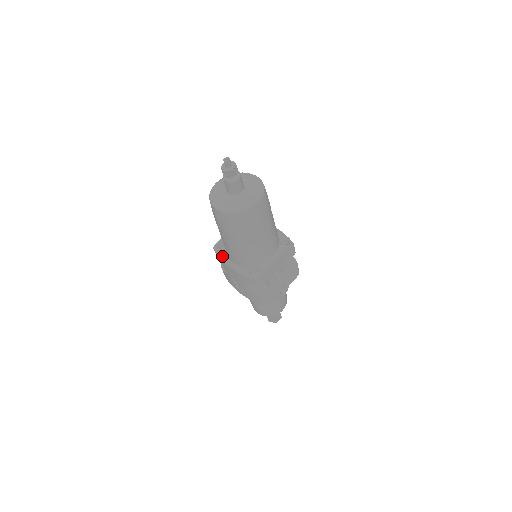
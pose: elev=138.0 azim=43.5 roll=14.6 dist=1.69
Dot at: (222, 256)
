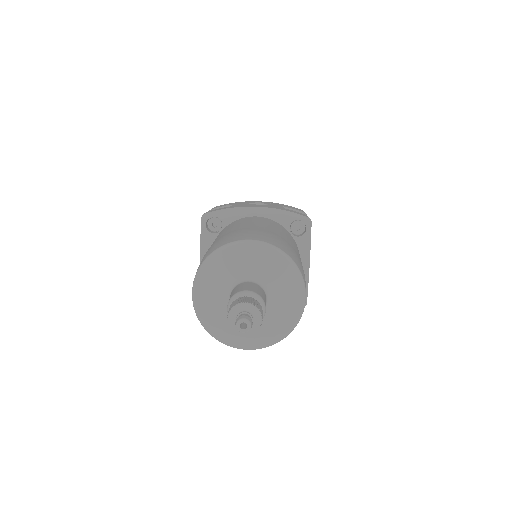
Dot at: occluded
